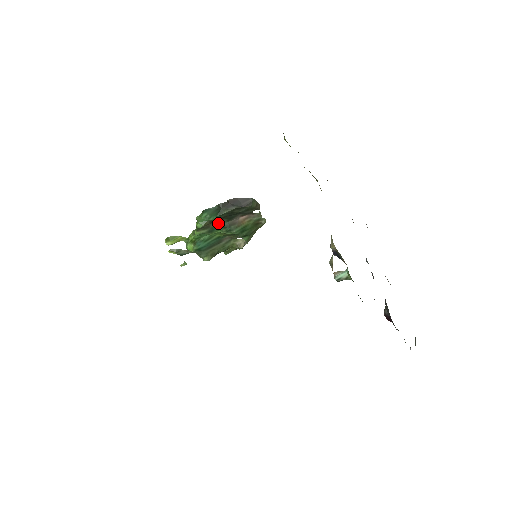
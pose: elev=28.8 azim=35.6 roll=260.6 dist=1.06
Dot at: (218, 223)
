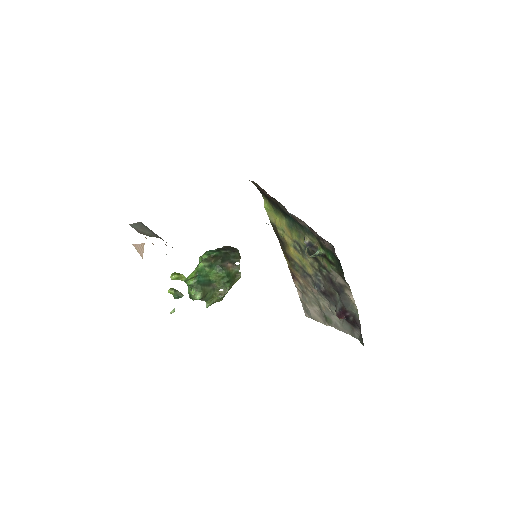
Dot at: (215, 262)
